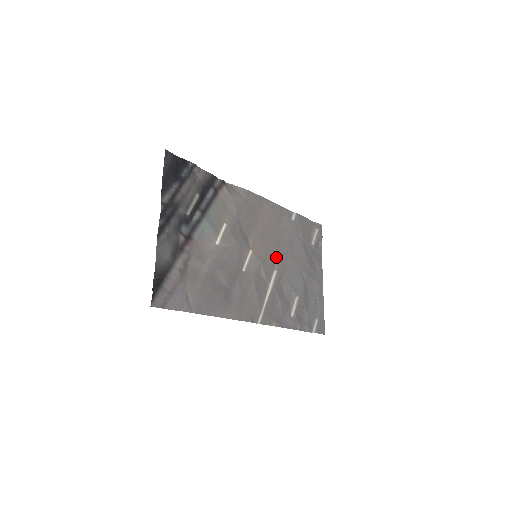
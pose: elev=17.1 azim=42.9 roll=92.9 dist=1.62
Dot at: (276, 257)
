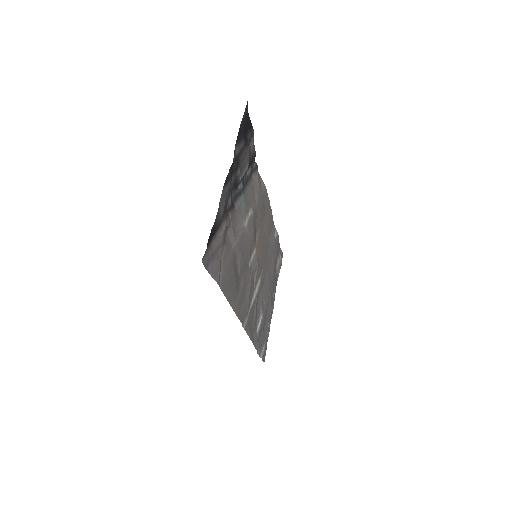
Dot at: (263, 266)
